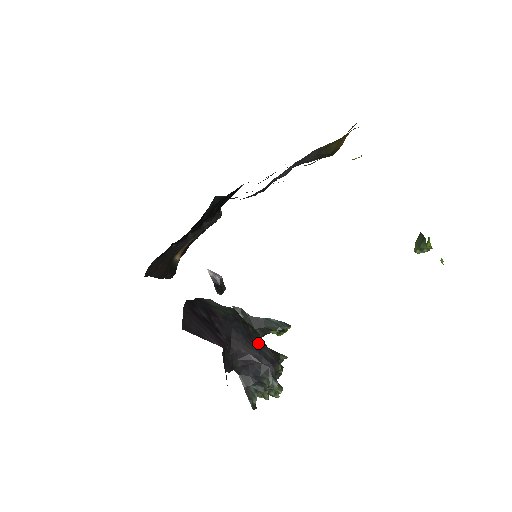
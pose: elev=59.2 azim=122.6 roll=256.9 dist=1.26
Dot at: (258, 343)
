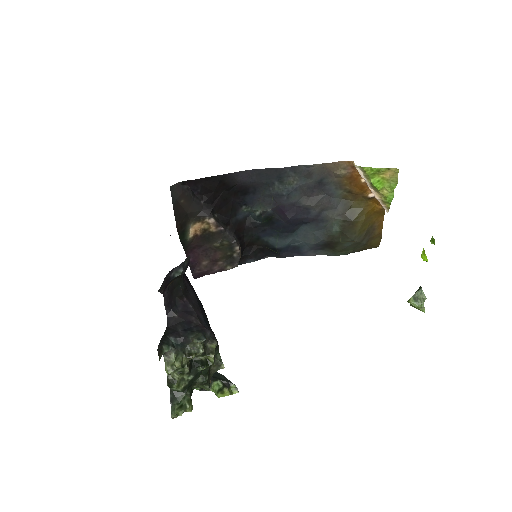
Dot at: (207, 322)
